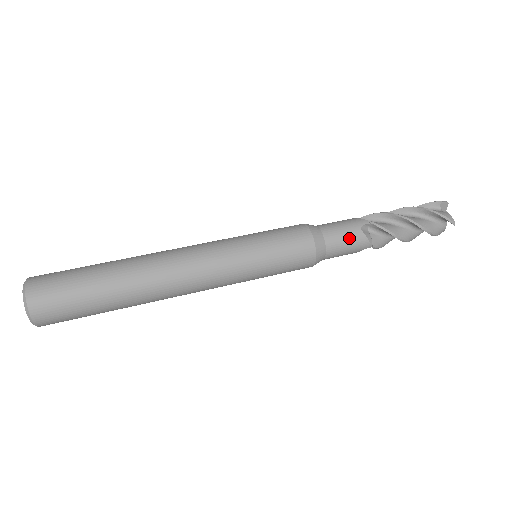
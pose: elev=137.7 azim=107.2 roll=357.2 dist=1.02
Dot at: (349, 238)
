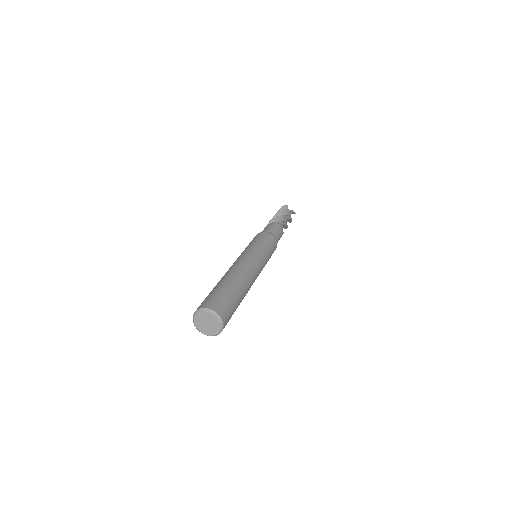
Dot at: (279, 232)
